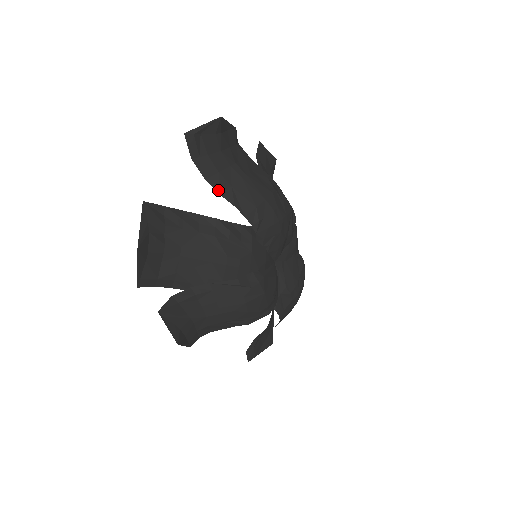
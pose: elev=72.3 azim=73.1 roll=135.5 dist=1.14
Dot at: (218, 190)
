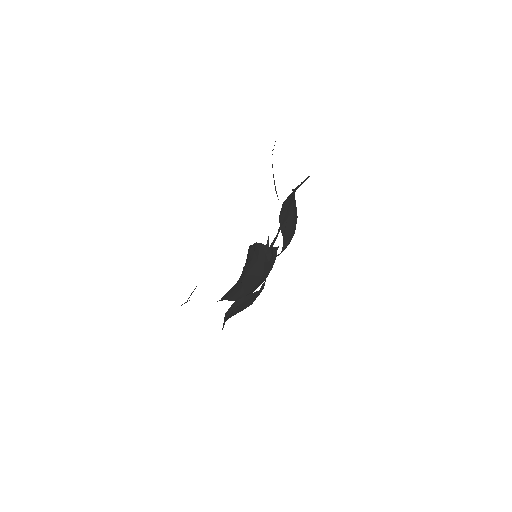
Dot at: (281, 224)
